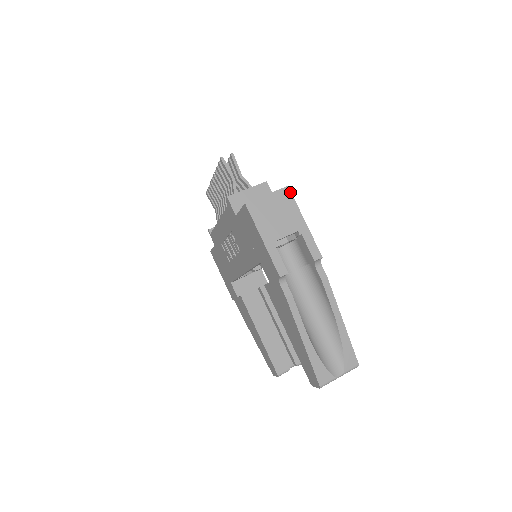
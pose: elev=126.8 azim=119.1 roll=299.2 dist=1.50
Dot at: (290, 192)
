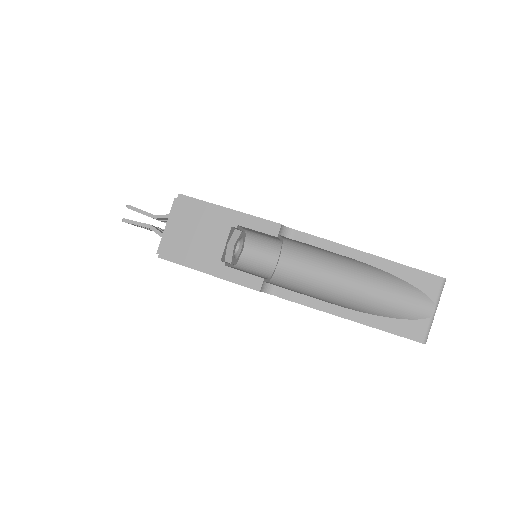
Dot at: (187, 197)
